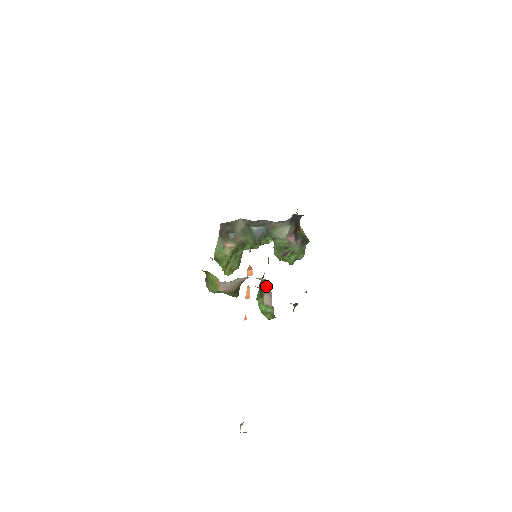
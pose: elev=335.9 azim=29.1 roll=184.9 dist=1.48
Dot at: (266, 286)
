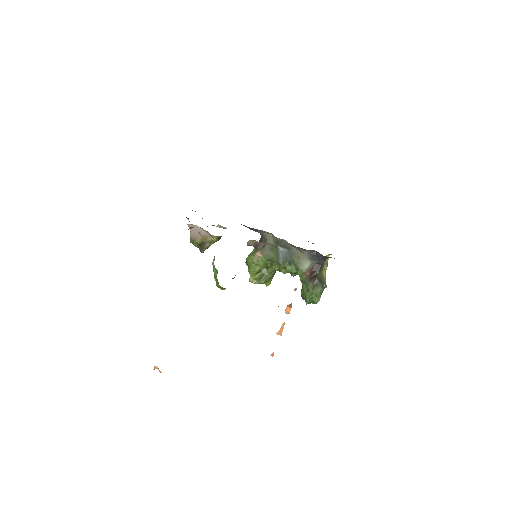
Dot at: occluded
